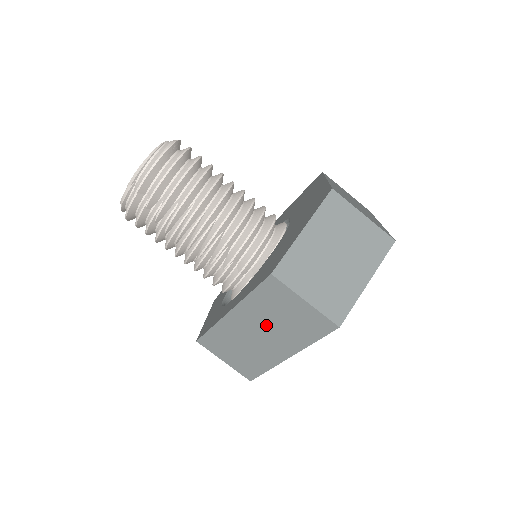
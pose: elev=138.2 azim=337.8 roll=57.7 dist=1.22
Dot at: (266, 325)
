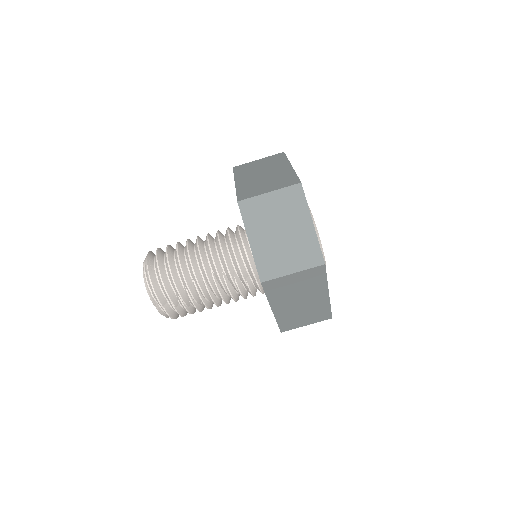
Dot at: (295, 297)
